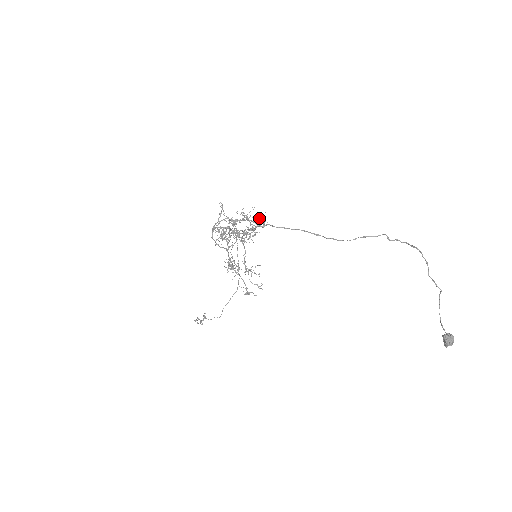
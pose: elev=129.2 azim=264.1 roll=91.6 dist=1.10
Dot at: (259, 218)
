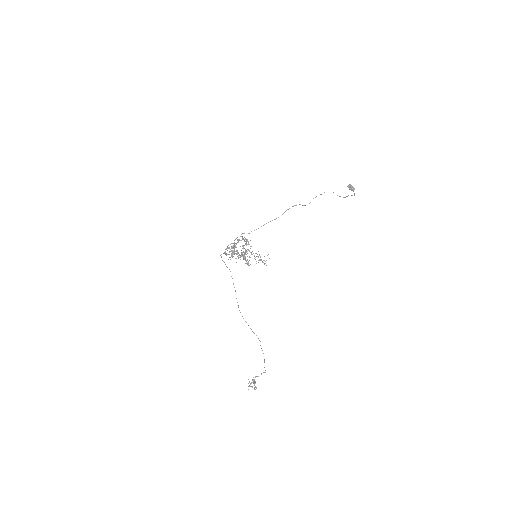
Dot at: (245, 244)
